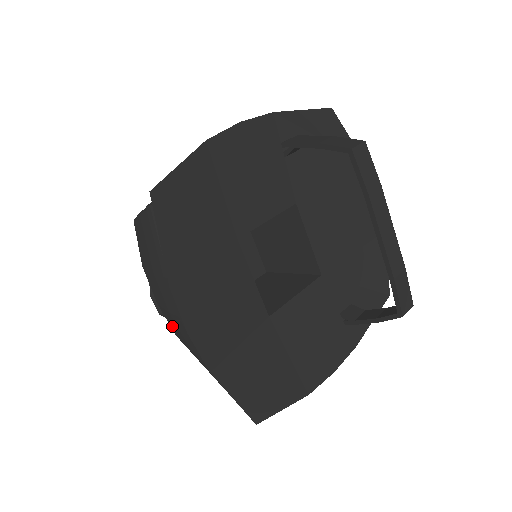
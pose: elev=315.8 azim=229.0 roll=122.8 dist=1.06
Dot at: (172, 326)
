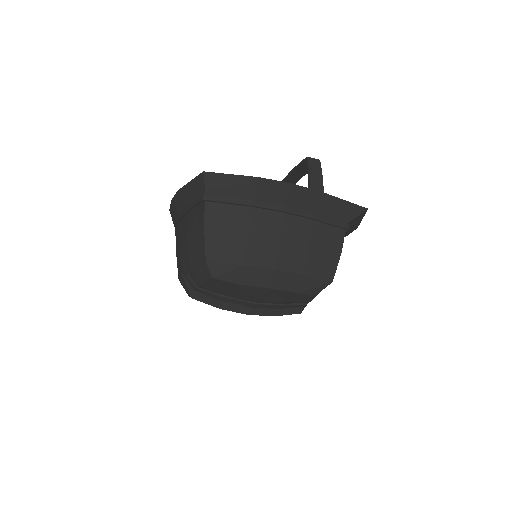
Dot at: (185, 261)
